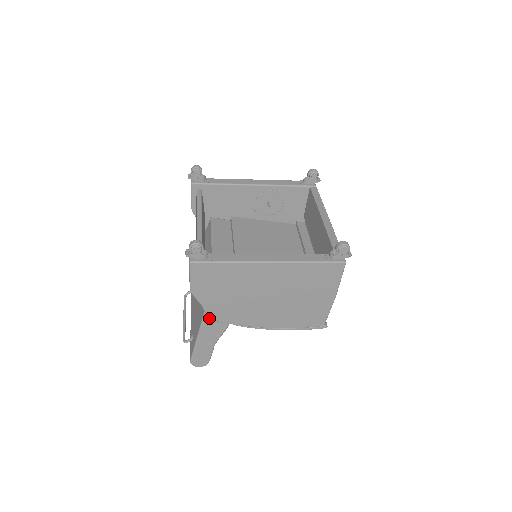
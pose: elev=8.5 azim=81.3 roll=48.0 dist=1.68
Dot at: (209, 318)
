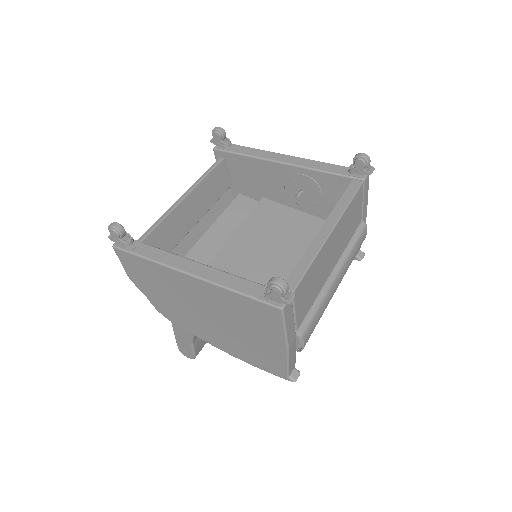
Dot at: occluded
